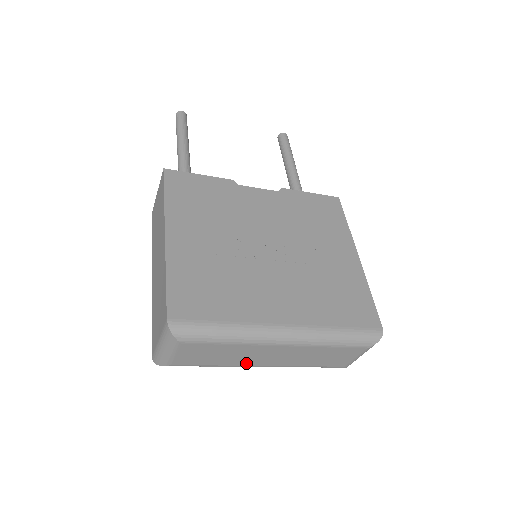
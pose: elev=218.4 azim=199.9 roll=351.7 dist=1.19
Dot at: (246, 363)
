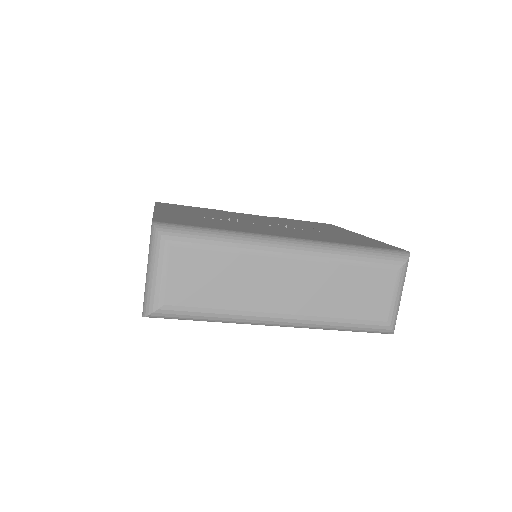
Dot at: (257, 305)
